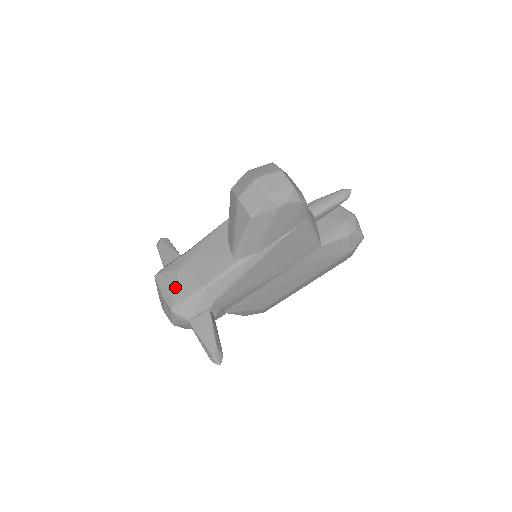
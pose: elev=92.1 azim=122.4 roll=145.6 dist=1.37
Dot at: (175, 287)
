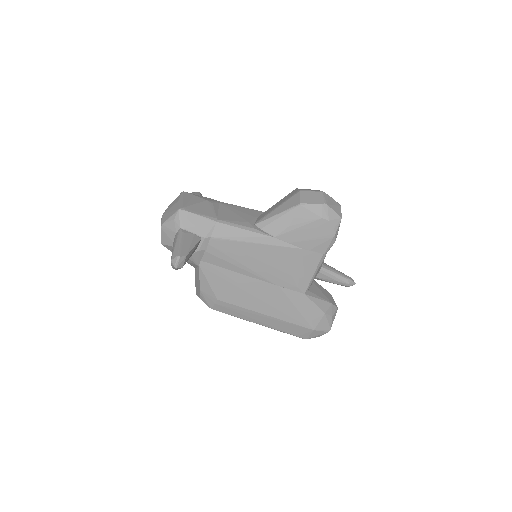
Dot at: (195, 203)
